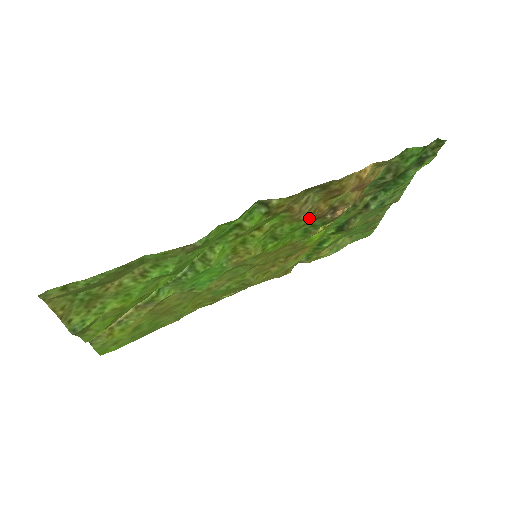
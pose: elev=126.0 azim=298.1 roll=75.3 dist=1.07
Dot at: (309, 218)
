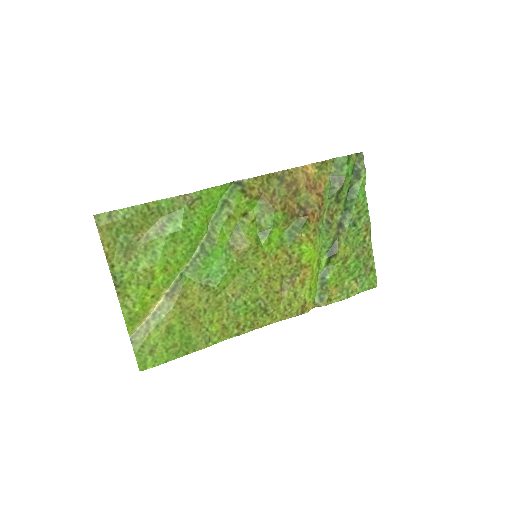
Dot at: (283, 212)
